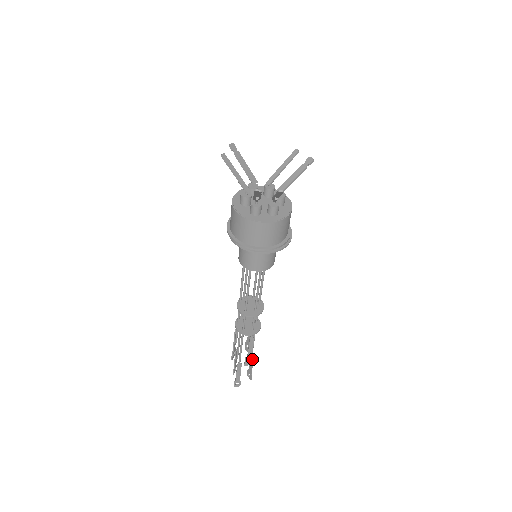
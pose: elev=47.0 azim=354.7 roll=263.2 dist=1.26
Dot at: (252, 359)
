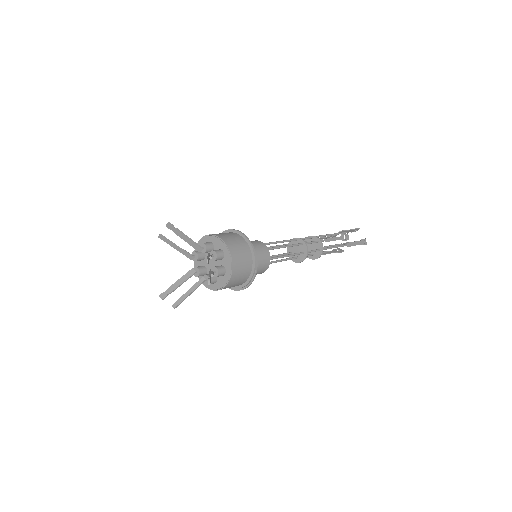
Dot at: (350, 245)
